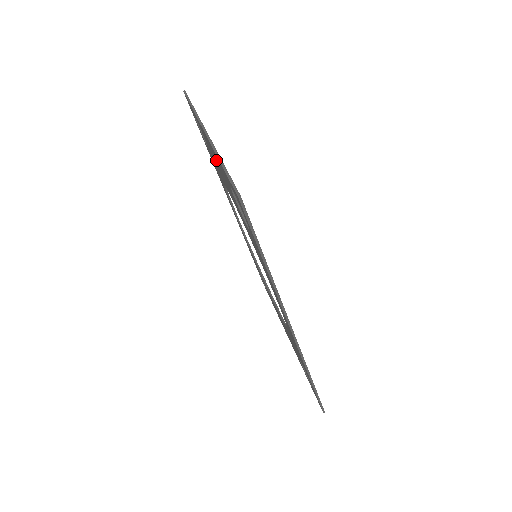
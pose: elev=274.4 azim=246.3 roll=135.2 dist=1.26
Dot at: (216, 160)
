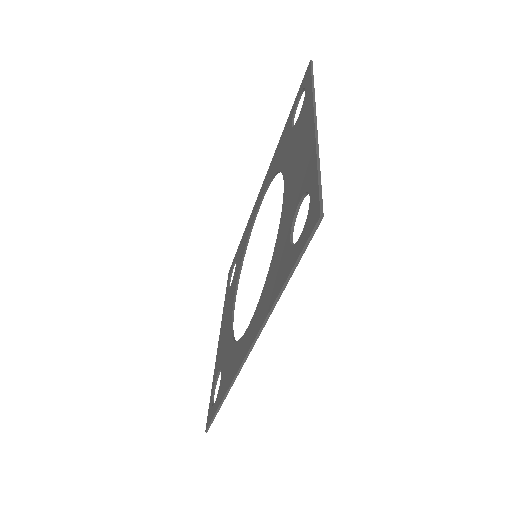
Dot at: (303, 152)
